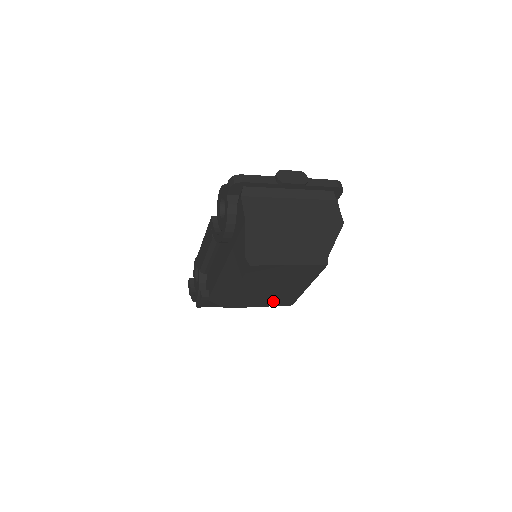
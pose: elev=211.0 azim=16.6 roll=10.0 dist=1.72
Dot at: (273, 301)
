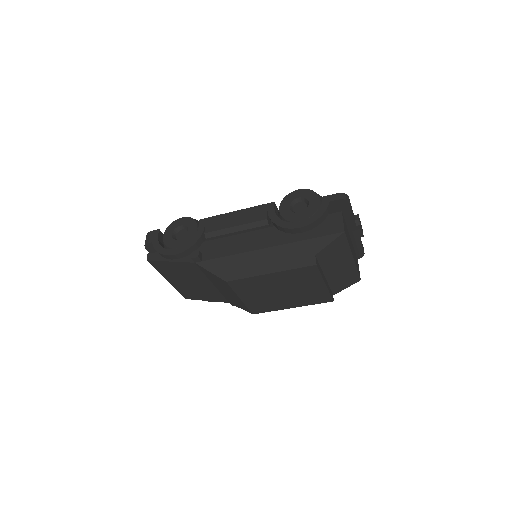
Dot at: (255, 301)
